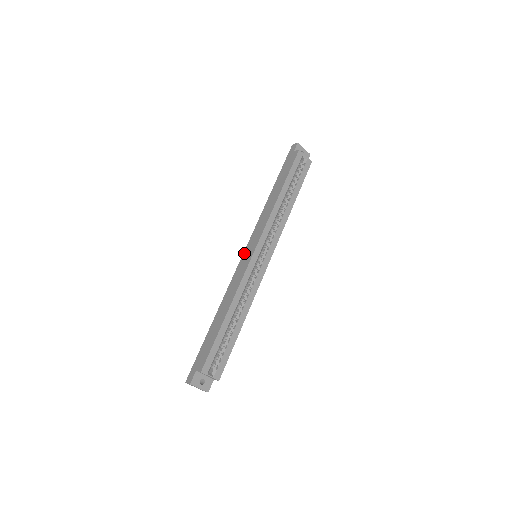
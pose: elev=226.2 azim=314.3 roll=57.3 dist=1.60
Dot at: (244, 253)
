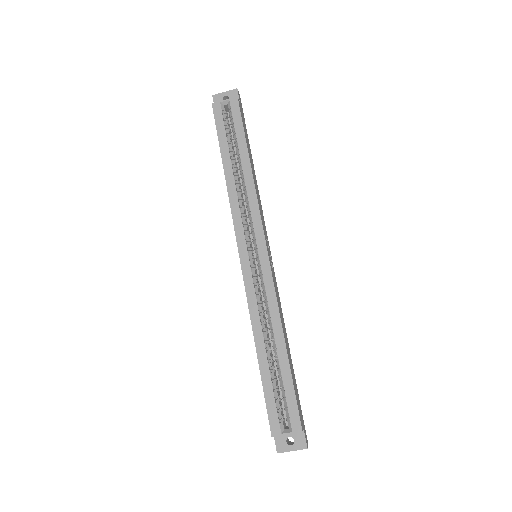
Dot at: occluded
